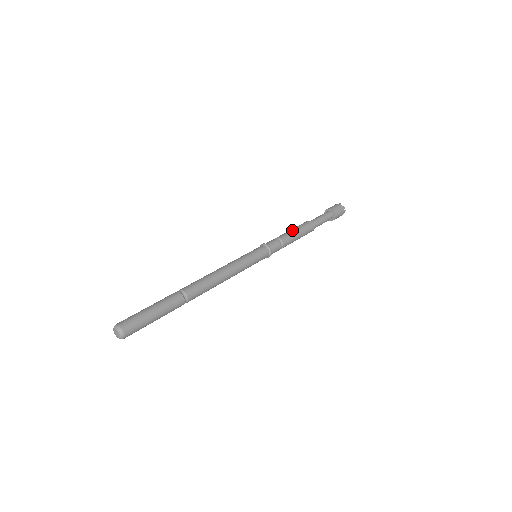
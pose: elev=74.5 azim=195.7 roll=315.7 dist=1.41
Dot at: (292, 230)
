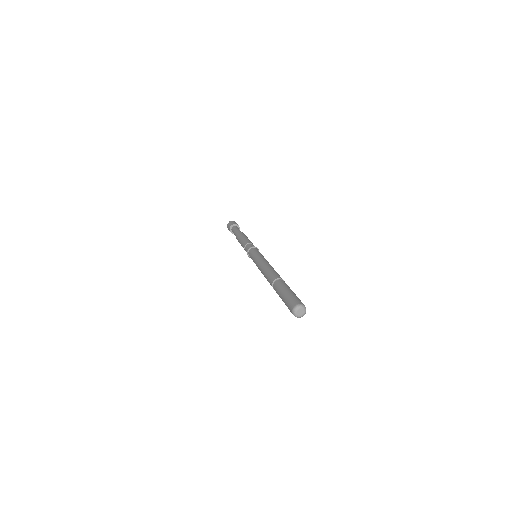
Dot at: (246, 237)
